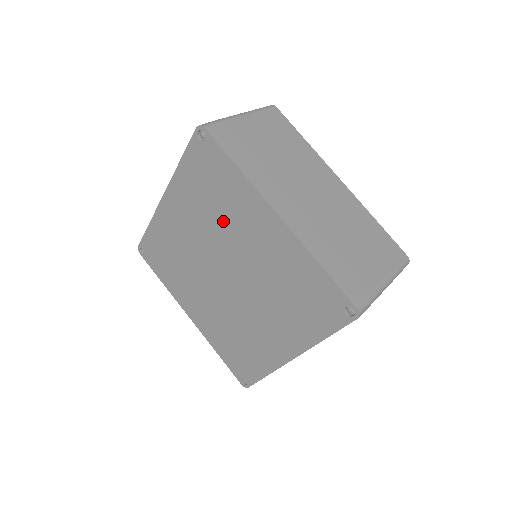
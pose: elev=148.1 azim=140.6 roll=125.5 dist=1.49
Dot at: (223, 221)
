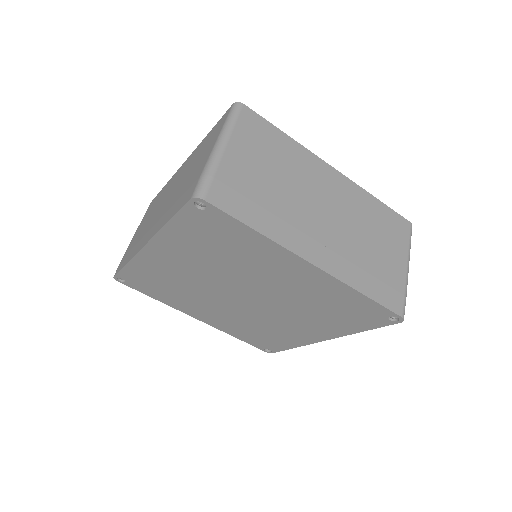
Dot at: (238, 266)
